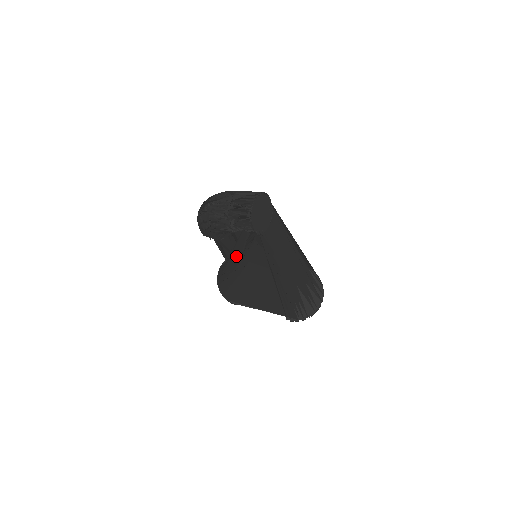
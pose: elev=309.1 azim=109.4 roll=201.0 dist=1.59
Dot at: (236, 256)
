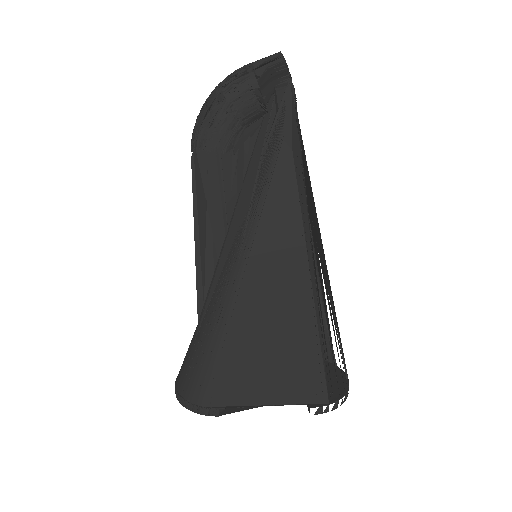
Dot at: (238, 224)
